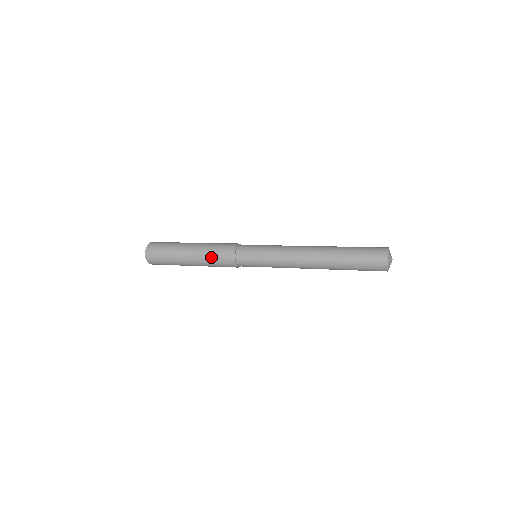
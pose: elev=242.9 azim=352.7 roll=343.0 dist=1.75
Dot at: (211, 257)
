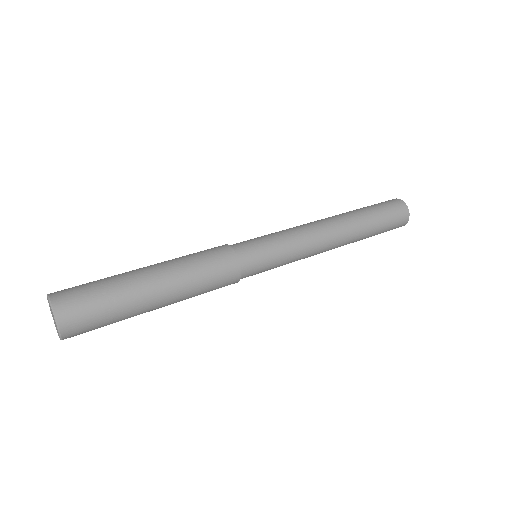
Dot at: (201, 290)
